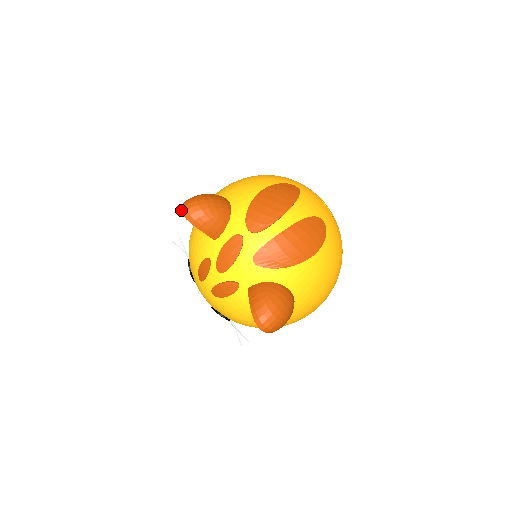
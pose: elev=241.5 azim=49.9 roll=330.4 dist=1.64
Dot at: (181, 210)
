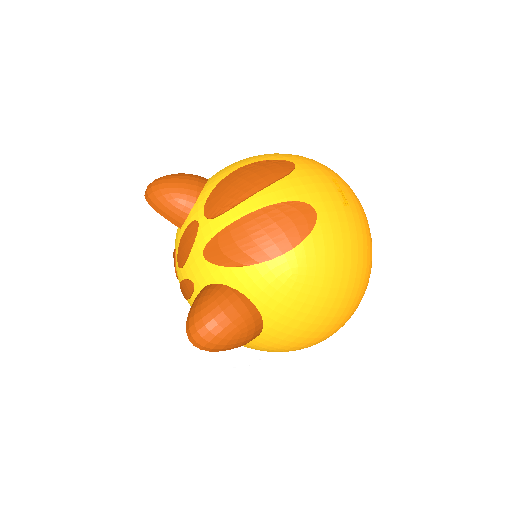
Dot at: (145, 191)
